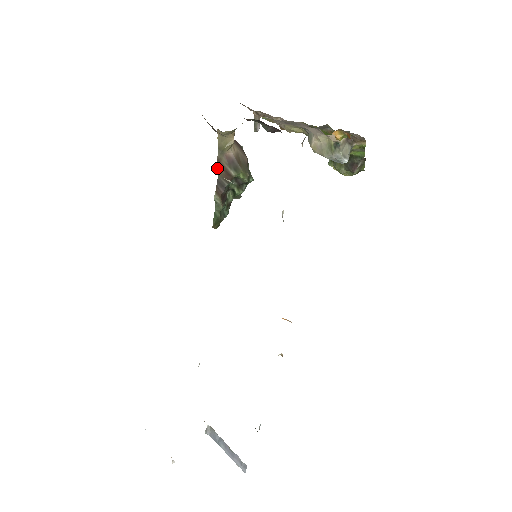
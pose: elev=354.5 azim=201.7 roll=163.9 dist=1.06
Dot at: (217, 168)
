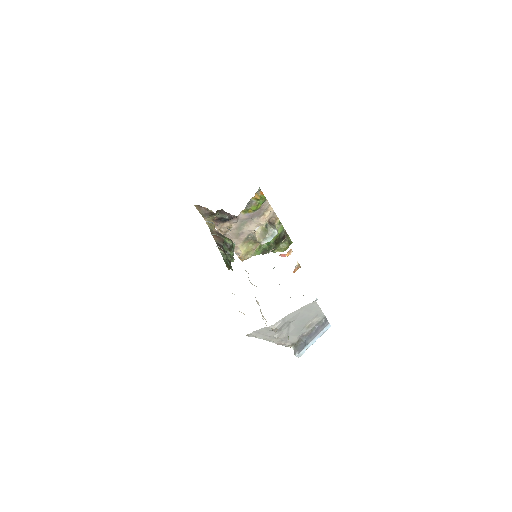
Dot at: (213, 237)
